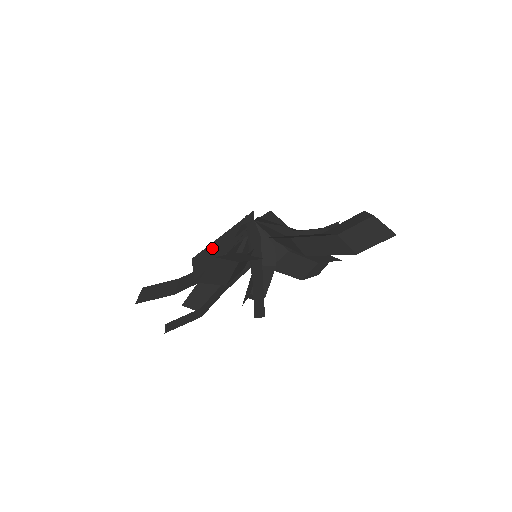
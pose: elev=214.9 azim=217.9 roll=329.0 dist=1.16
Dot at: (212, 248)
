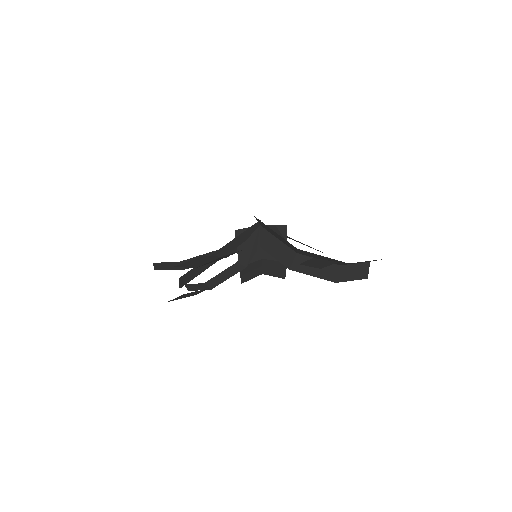
Dot at: occluded
